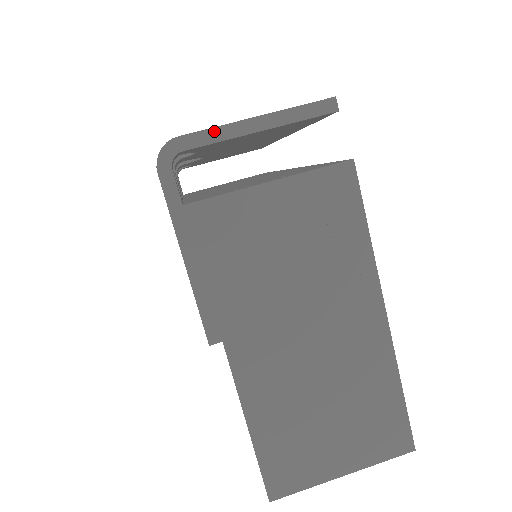
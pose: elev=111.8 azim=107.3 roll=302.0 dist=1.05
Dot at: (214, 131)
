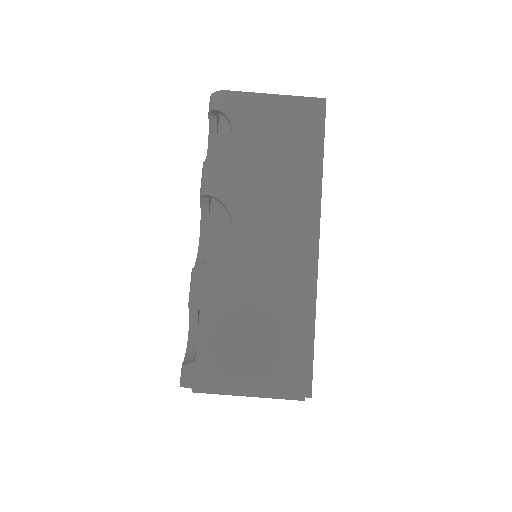
Dot at: occluded
